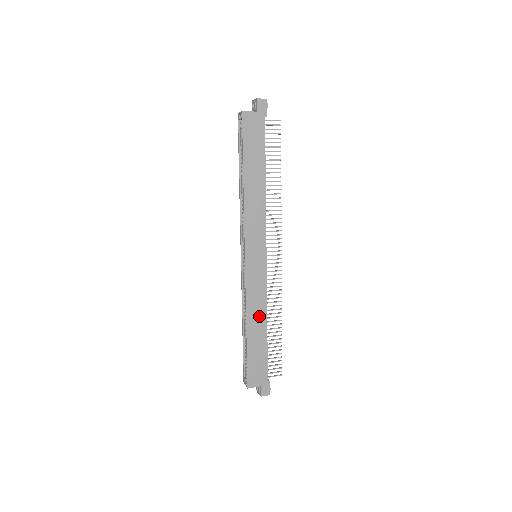
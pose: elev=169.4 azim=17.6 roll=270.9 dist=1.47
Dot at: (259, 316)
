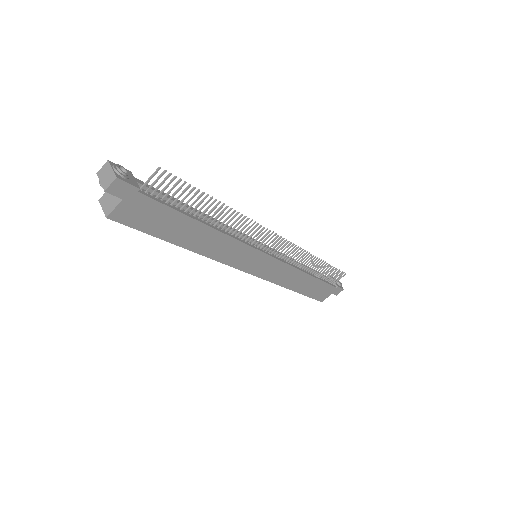
Dot at: (297, 278)
